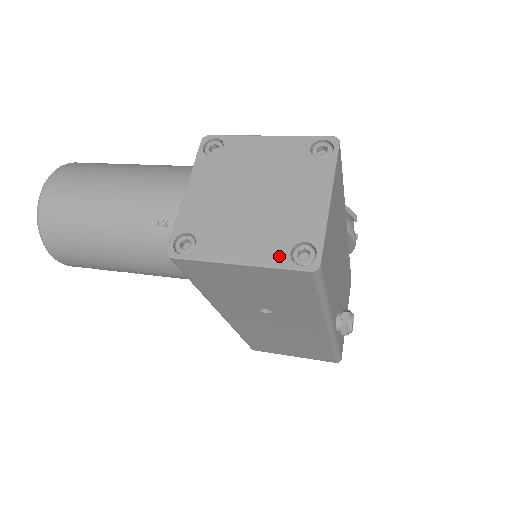
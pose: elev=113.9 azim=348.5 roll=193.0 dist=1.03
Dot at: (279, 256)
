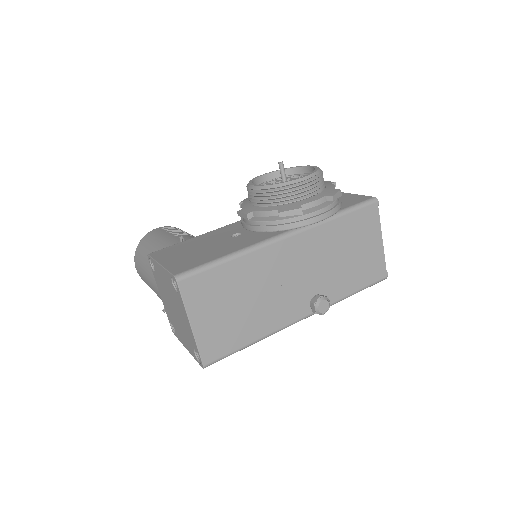
Dot at: (193, 353)
